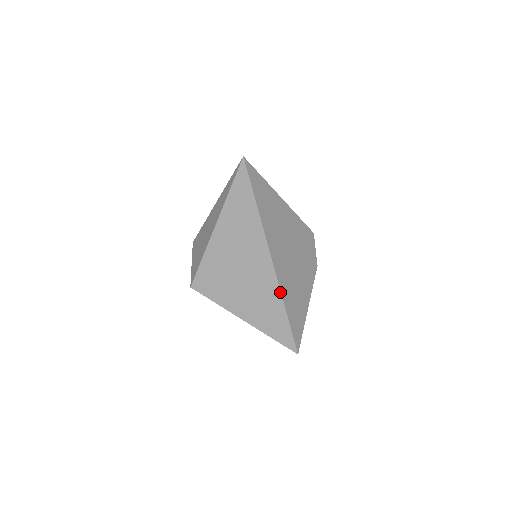
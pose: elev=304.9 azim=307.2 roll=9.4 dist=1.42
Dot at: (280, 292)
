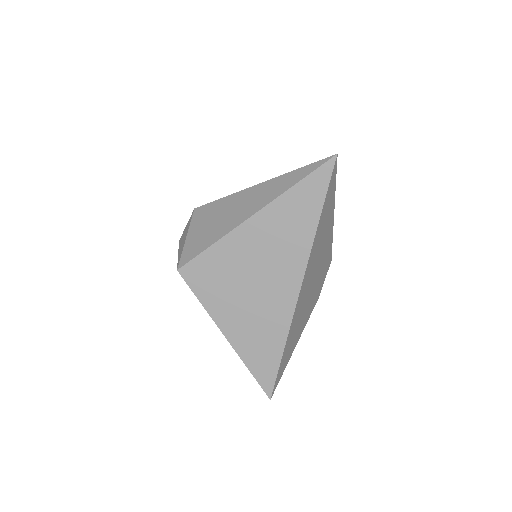
Dot at: (289, 327)
